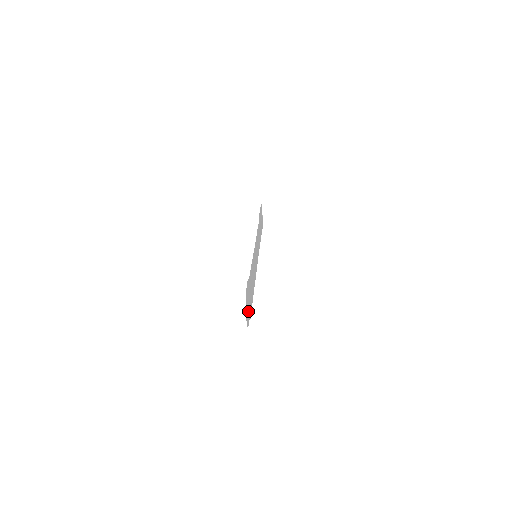
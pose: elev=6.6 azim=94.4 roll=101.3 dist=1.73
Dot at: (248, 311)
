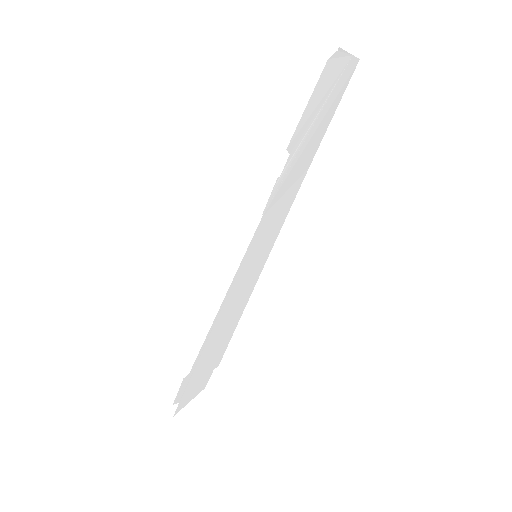
Dot at: (201, 380)
